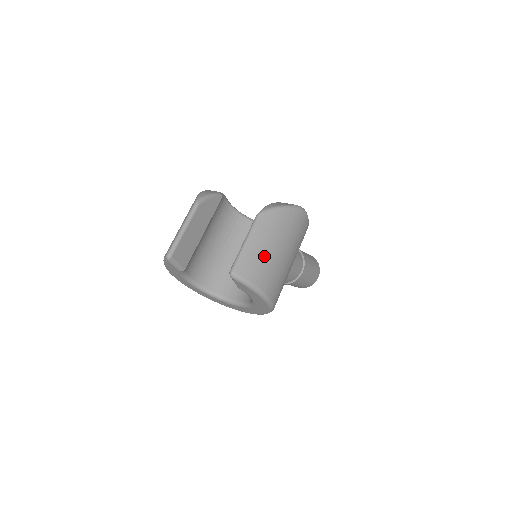
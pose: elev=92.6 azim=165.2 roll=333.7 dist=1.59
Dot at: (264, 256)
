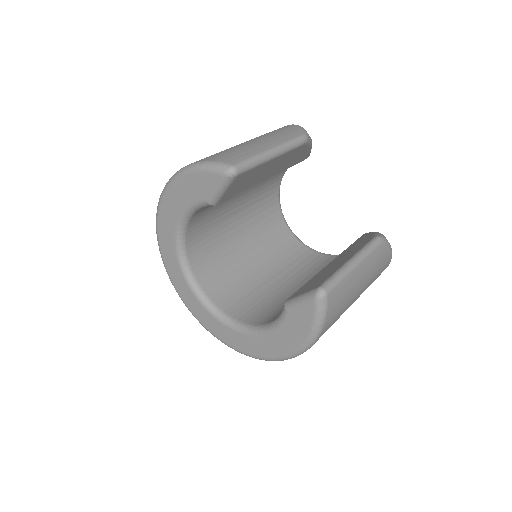
Dot at: (351, 298)
